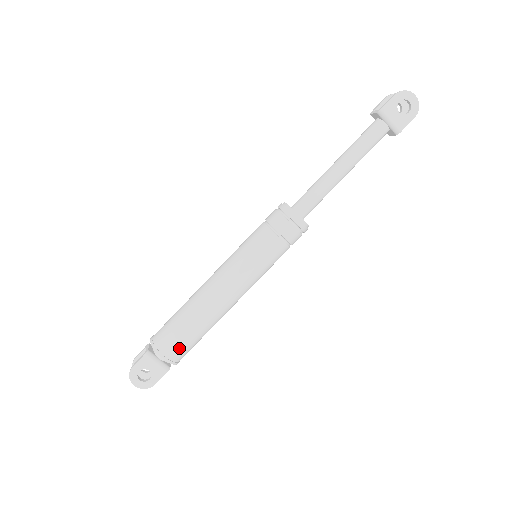
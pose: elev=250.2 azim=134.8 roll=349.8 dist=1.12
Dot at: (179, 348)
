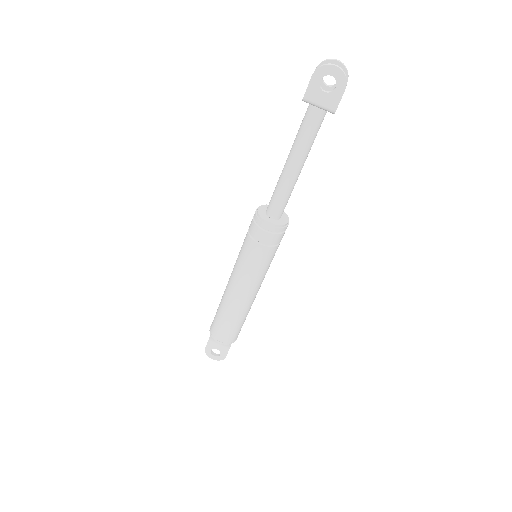
Dot at: (227, 335)
